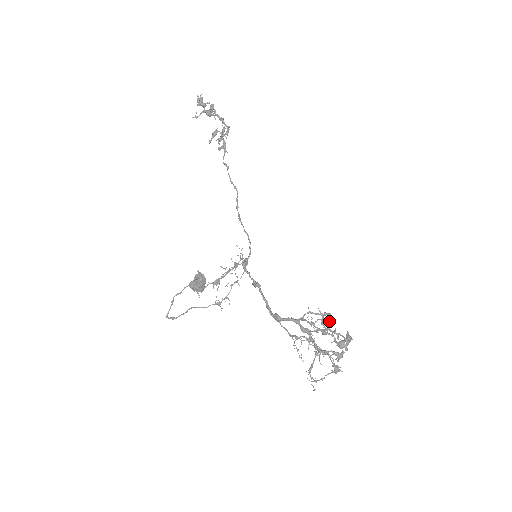
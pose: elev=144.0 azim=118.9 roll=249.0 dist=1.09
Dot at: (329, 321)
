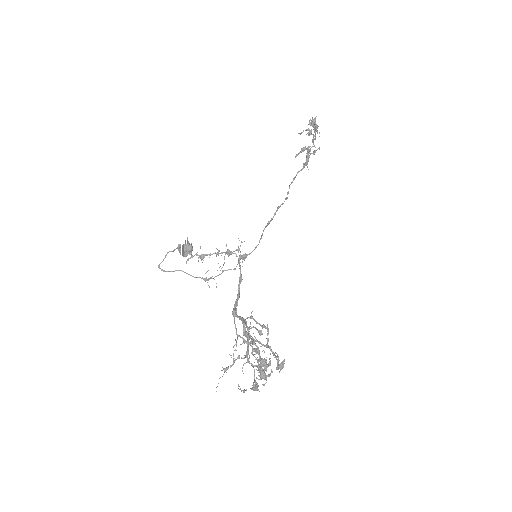
Dot at: (260, 333)
